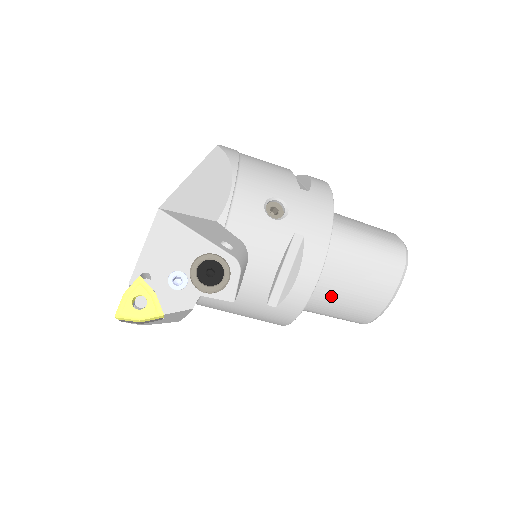
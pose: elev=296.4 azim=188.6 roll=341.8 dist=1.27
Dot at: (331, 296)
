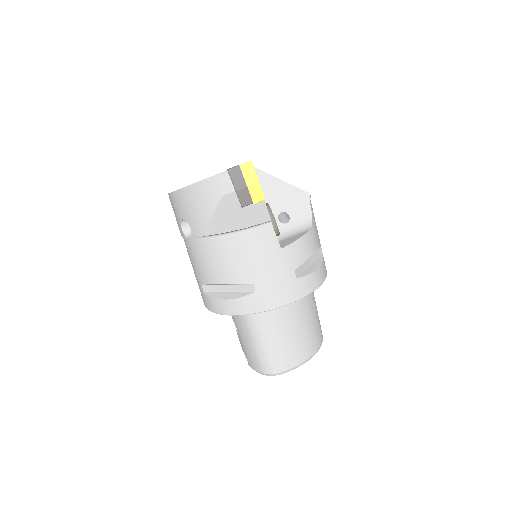
Dot at: (296, 317)
